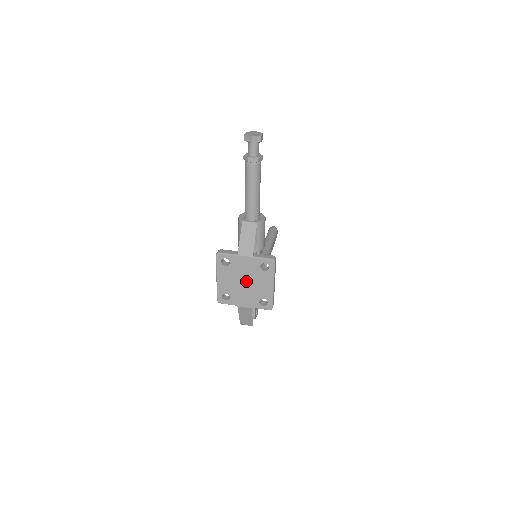
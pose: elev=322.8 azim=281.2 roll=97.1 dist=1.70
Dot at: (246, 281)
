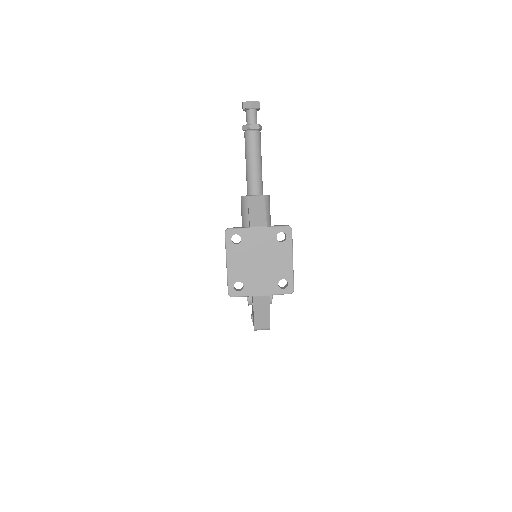
Dot at: (261, 260)
